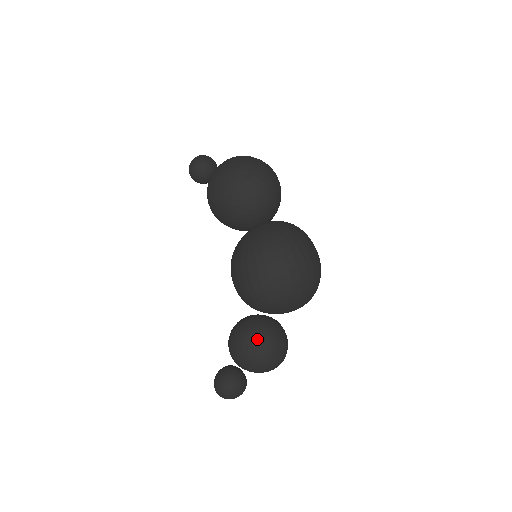
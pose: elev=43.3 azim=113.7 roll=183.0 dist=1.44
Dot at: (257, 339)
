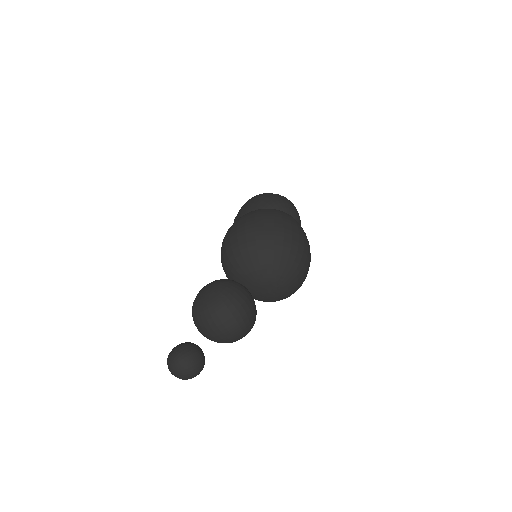
Dot at: (217, 285)
